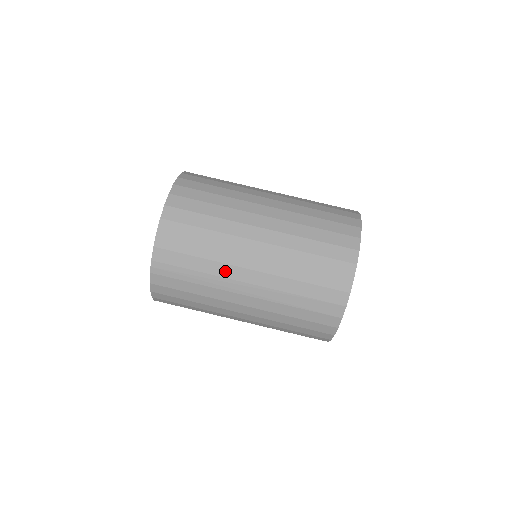
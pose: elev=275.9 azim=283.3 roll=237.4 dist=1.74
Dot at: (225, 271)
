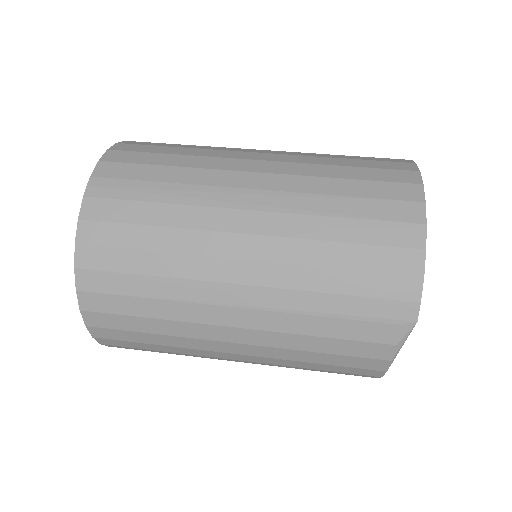
Dot at: (212, 178)
